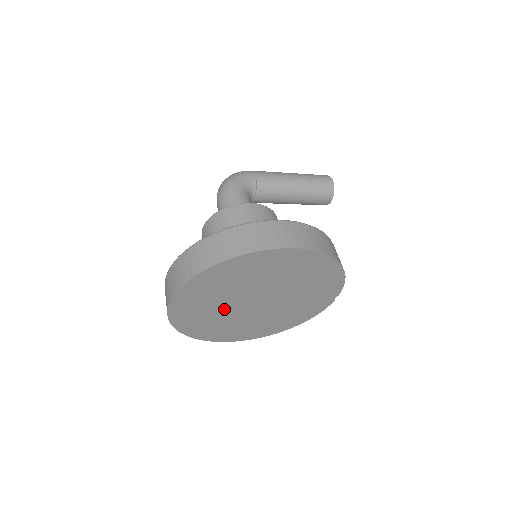
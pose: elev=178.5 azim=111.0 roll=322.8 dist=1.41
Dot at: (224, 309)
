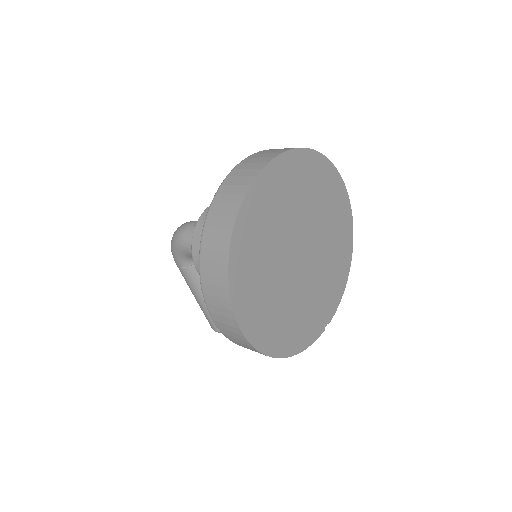
Dot at: (283, 232)
